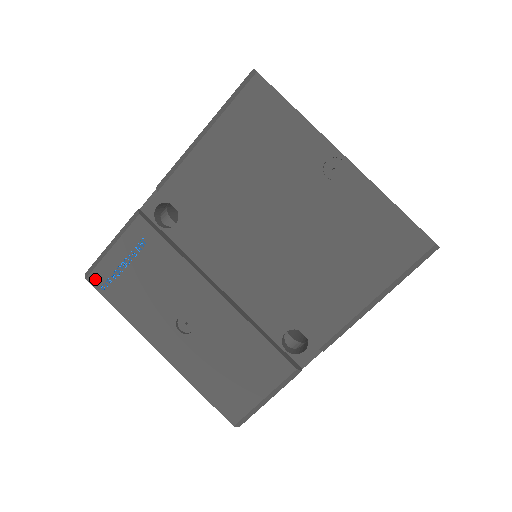
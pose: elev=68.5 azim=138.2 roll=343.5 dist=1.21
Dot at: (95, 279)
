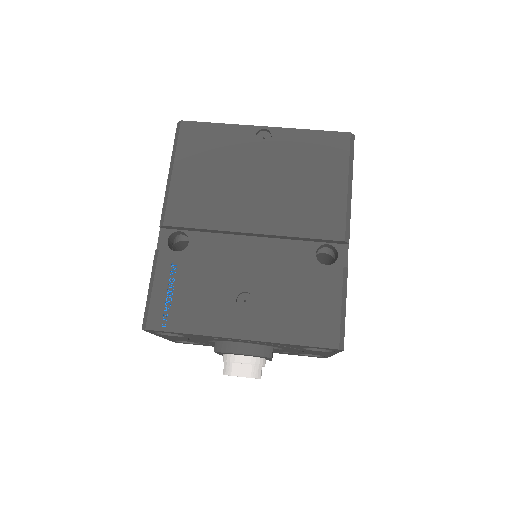
Dot at: (153, 323)
